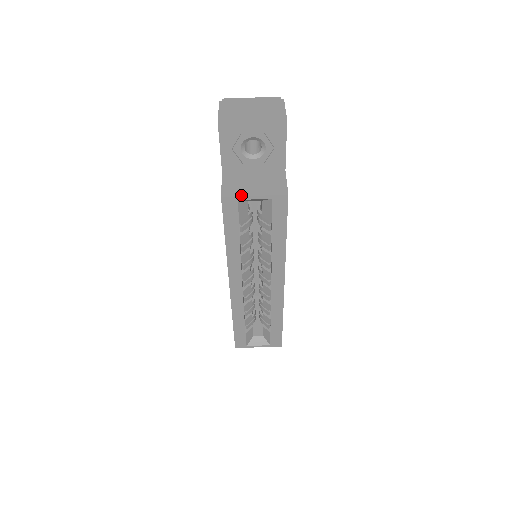
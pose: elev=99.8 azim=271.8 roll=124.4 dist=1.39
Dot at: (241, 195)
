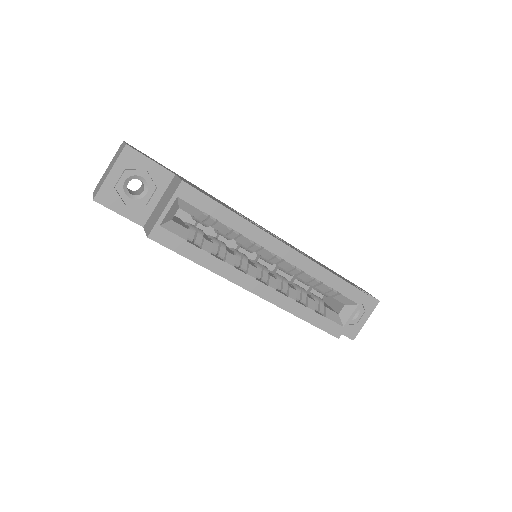
Dot at: (157, 220)
